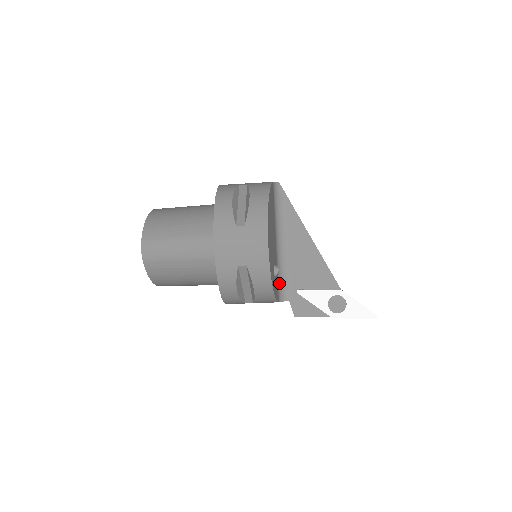
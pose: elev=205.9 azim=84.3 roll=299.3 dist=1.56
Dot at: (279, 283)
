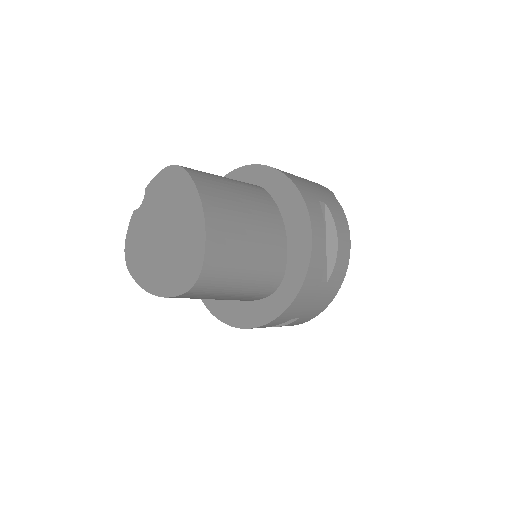
Dot at: occluded
